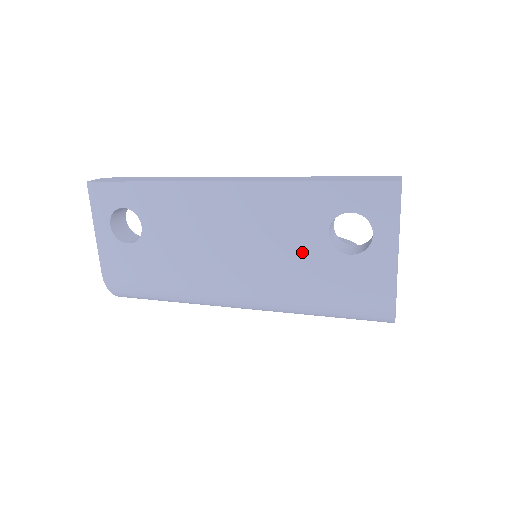
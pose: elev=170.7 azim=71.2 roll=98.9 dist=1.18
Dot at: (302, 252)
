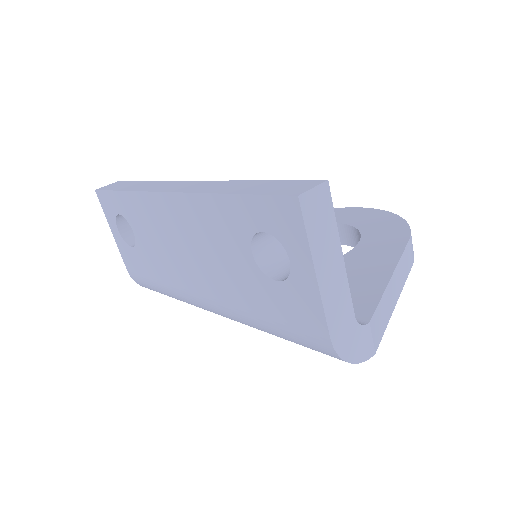
Dot at: (238, 272)
